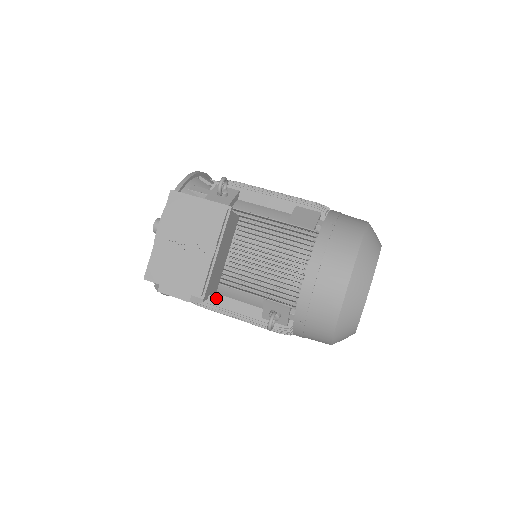
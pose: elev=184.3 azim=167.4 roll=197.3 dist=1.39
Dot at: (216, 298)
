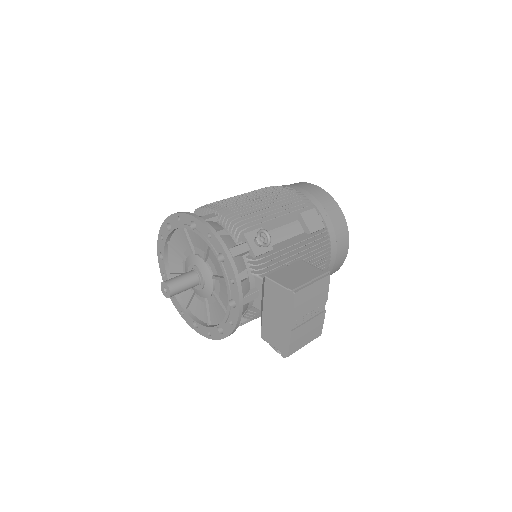
Dot at: occluded
